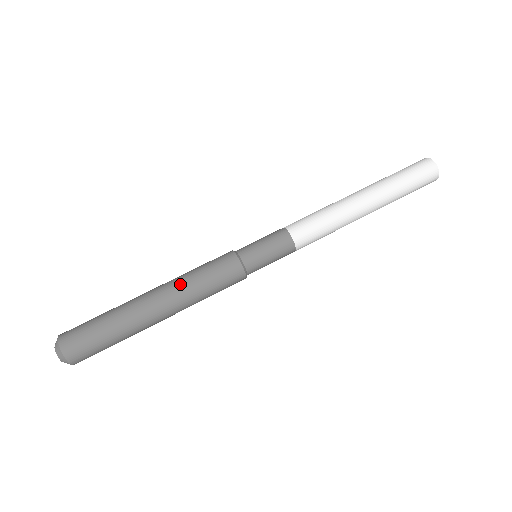
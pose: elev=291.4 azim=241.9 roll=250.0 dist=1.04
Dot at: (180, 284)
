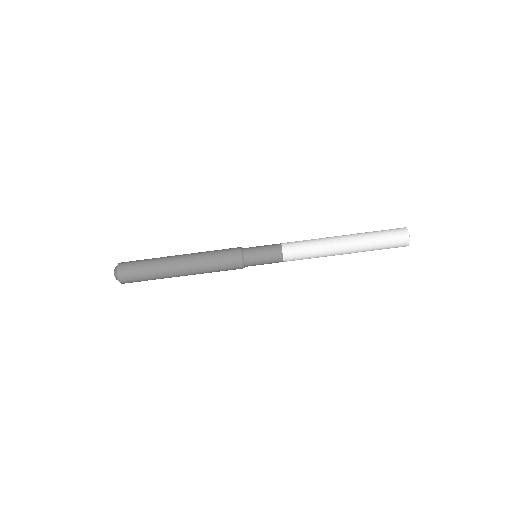
Dot at: (199, 258)
